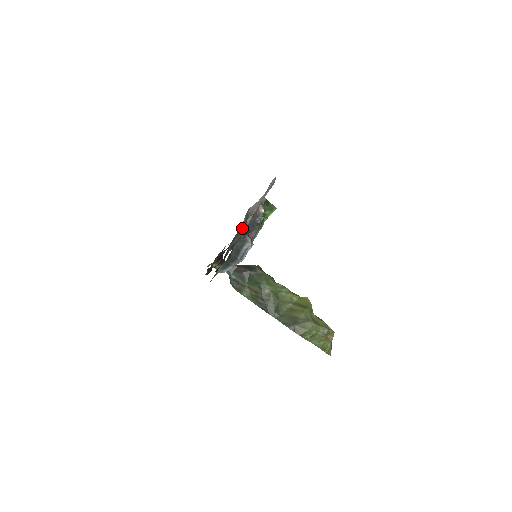
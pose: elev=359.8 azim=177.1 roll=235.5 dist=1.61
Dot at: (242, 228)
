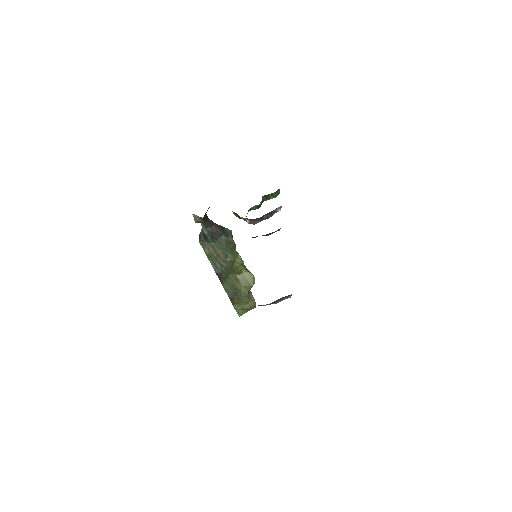
Dot at: (264, 235)
